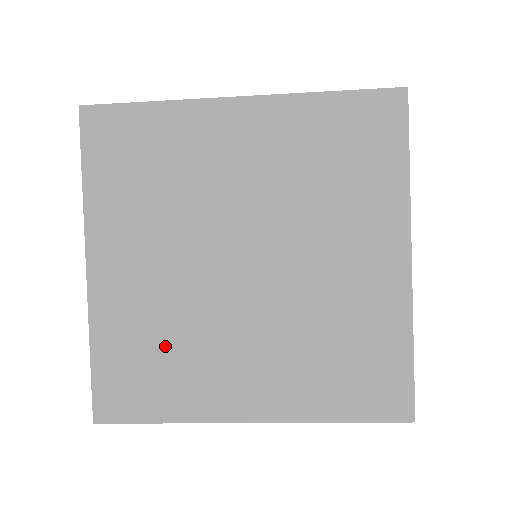
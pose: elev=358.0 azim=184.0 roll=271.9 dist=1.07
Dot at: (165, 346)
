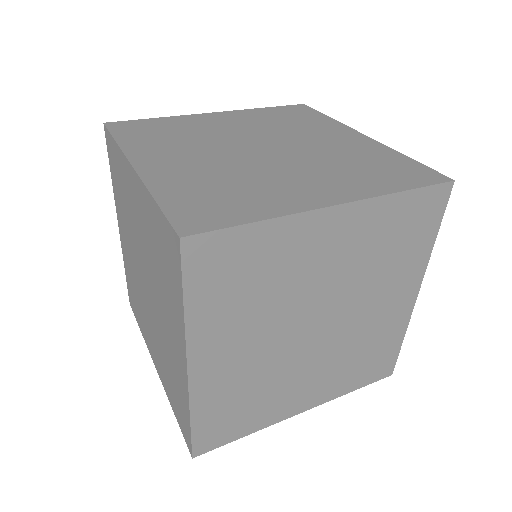
Dot at: (227, 186)
